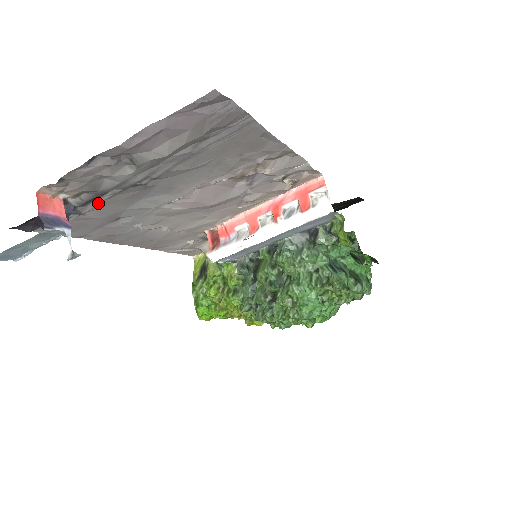
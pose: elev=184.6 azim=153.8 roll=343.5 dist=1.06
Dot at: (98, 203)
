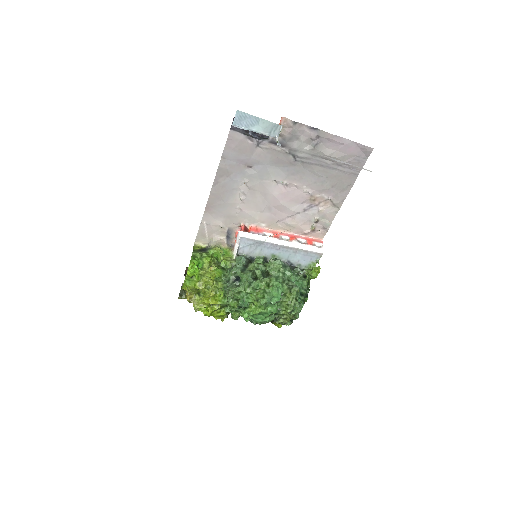
Dot at: (271, 148)
